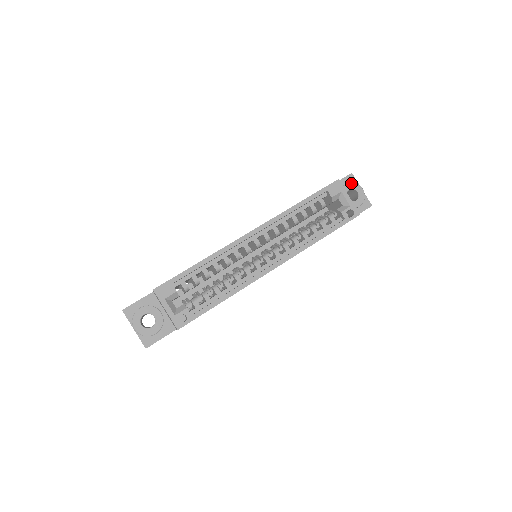
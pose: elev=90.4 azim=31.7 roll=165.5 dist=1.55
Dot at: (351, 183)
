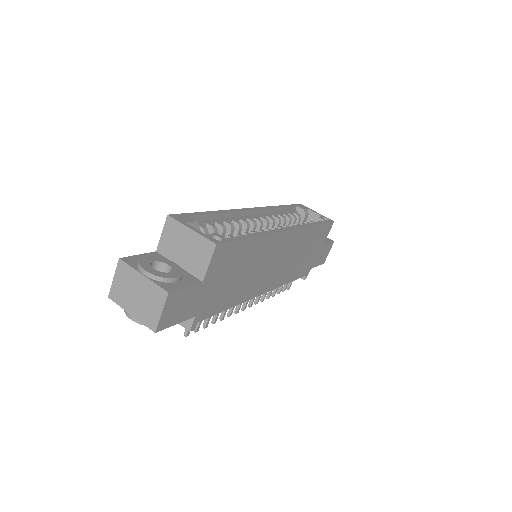
Dot at: occluded
